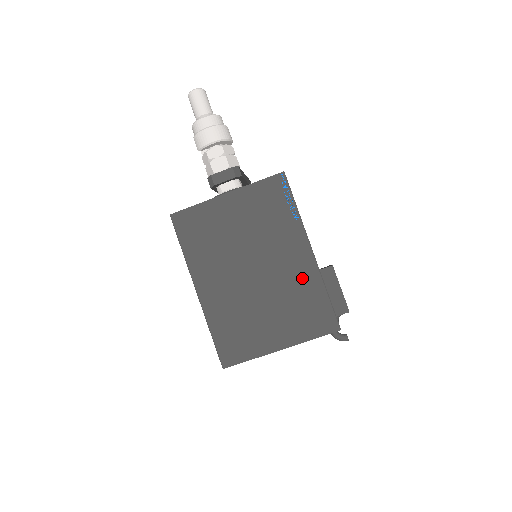
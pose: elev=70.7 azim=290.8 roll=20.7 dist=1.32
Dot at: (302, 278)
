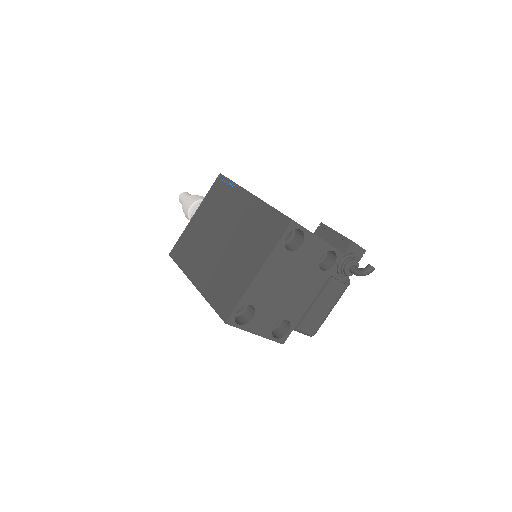
Dot at: (252, 215)
